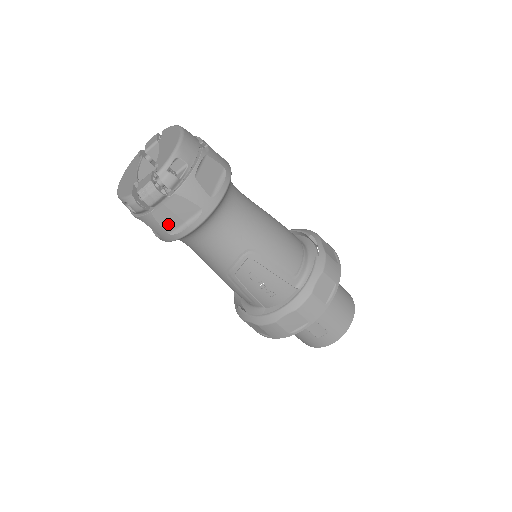
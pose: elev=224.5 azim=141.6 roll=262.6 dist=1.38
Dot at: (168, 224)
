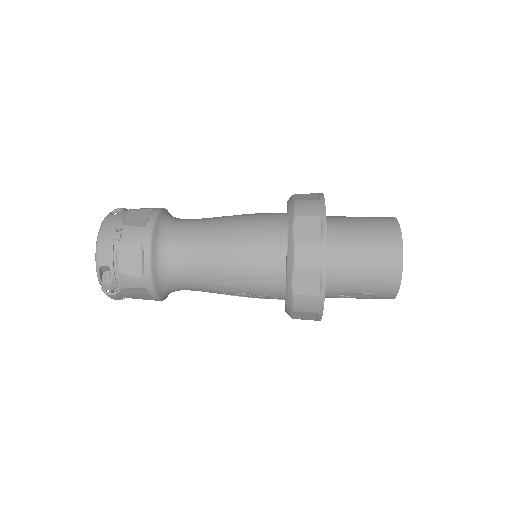
Dot at: (145, 298)
